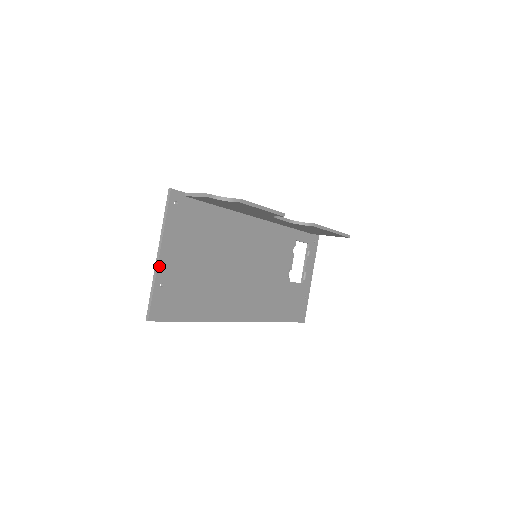
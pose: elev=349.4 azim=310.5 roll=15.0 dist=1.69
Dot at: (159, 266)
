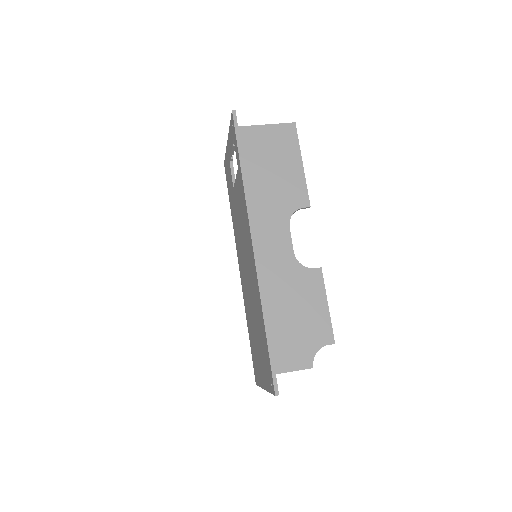
Dot at: occluded
